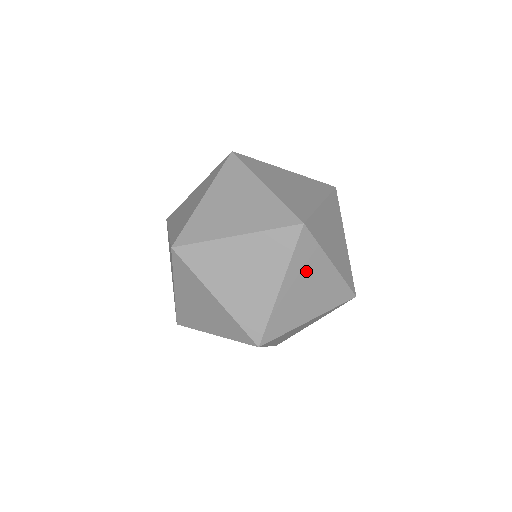
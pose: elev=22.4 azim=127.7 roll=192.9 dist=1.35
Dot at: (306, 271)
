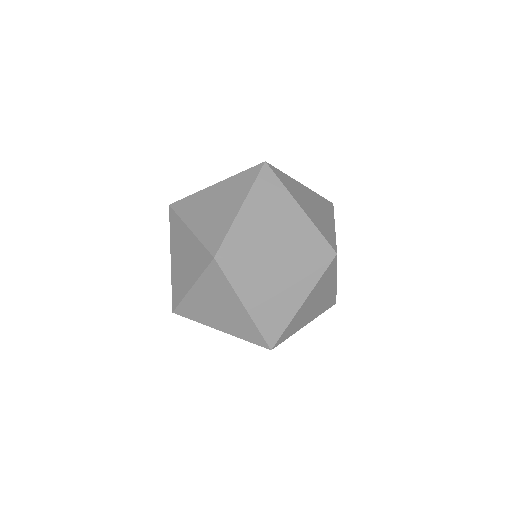
Dot at: (321, 289)
